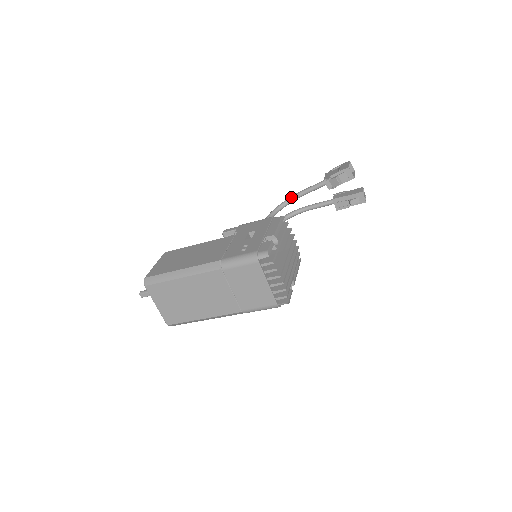
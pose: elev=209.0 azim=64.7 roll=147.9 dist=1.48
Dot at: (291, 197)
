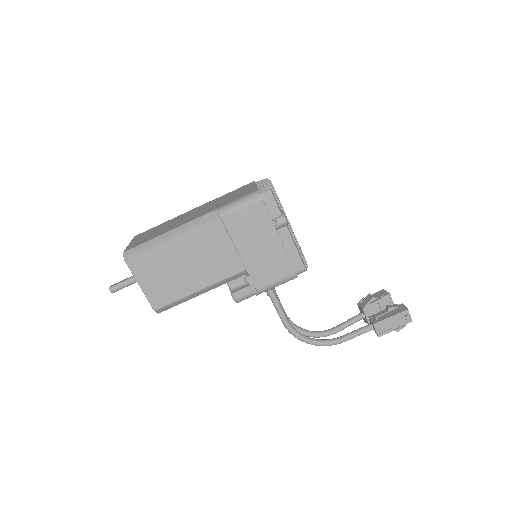
Dot at: (321, 331)
